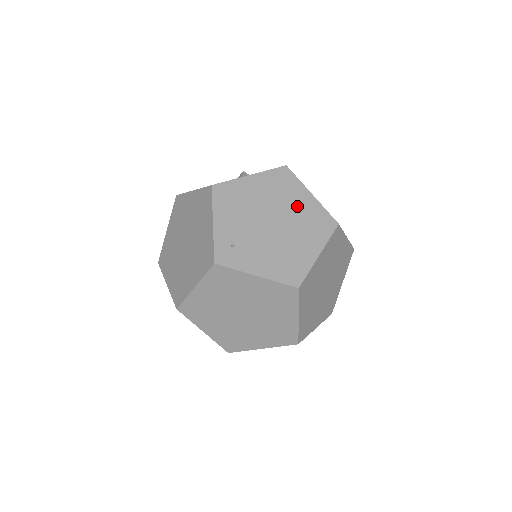
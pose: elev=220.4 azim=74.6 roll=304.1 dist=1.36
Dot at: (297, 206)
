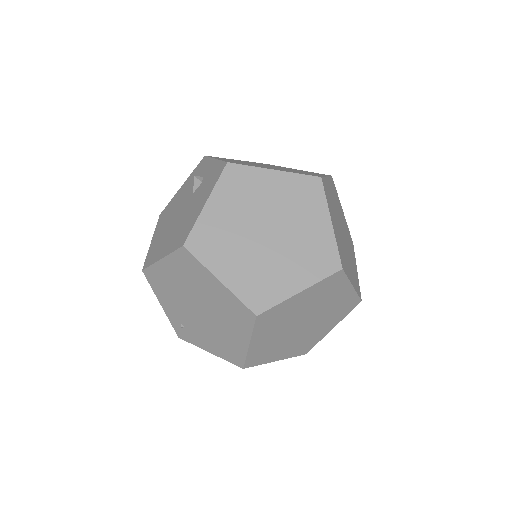
Dot at: (211, 294)
